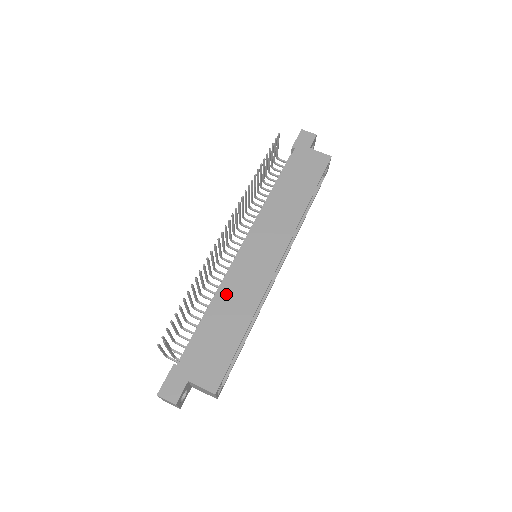
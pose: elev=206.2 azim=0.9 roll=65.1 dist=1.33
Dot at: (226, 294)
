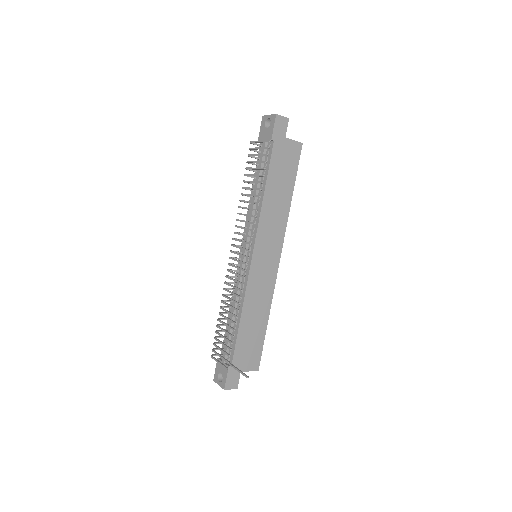
Dot at: (249, 303)
